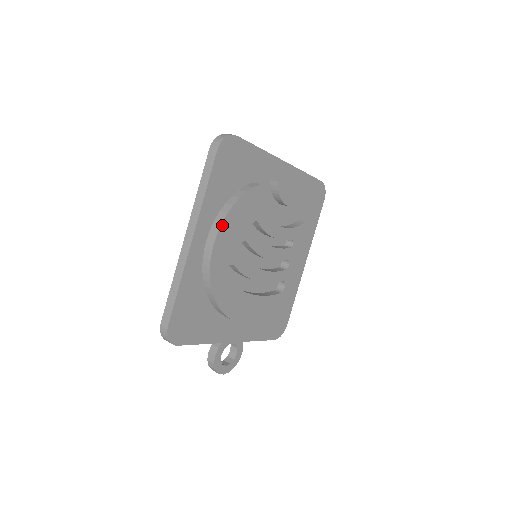
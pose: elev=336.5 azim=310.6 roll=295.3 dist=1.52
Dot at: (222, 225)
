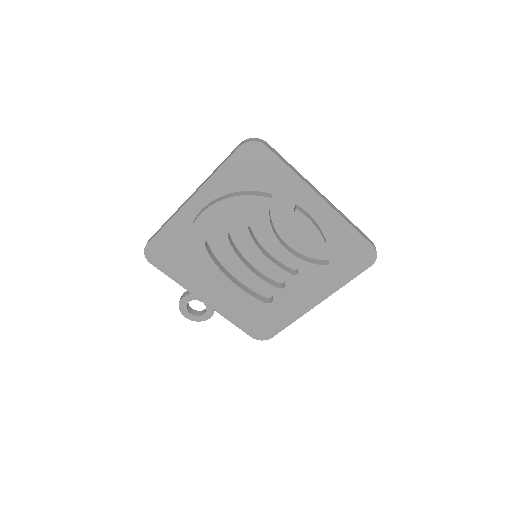
Dot at: (215, 205)
